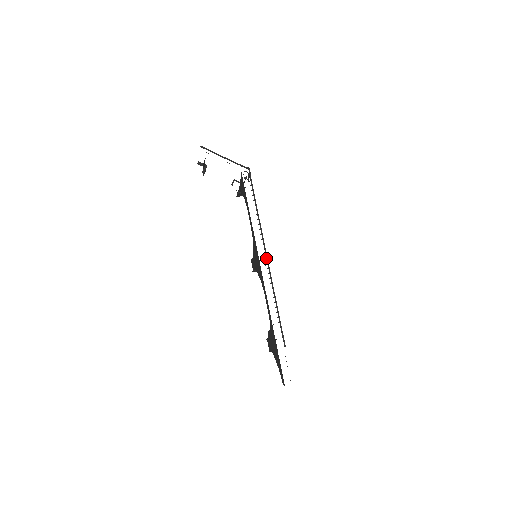
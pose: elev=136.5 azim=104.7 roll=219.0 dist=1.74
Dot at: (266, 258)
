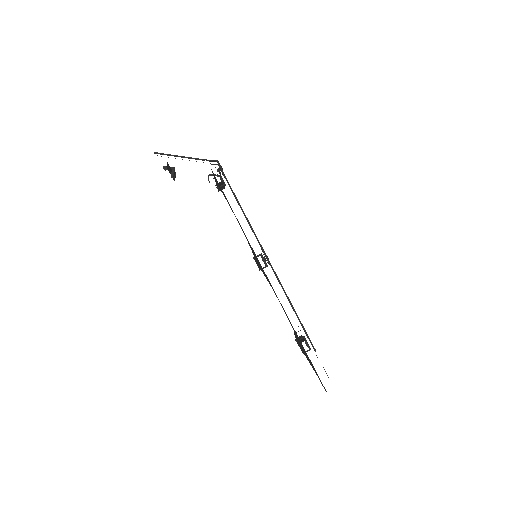
Dot at: (266, 258)
